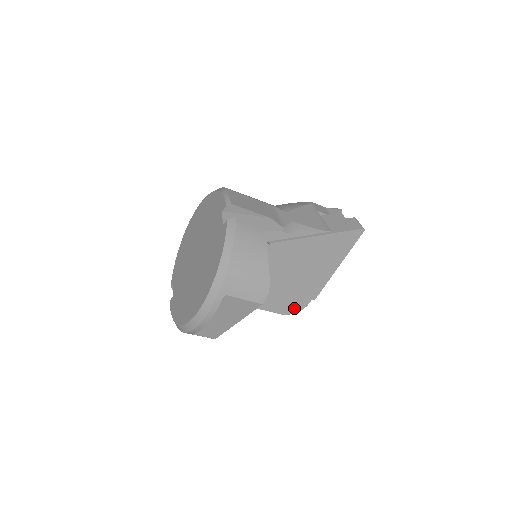
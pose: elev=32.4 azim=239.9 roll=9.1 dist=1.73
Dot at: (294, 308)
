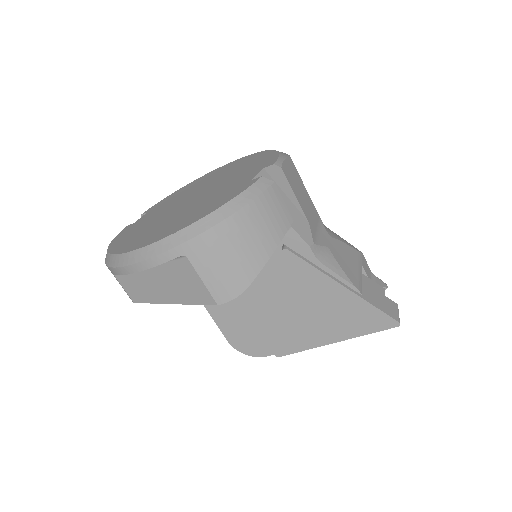
Dot at: (248, 347)
